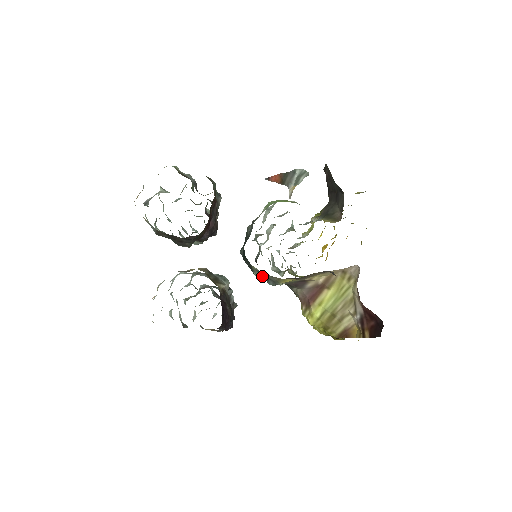
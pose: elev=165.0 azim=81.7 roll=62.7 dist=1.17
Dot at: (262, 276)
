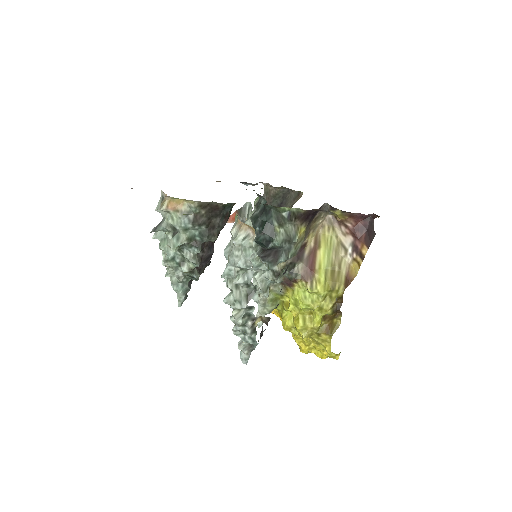
Dot at: (281, 241)
